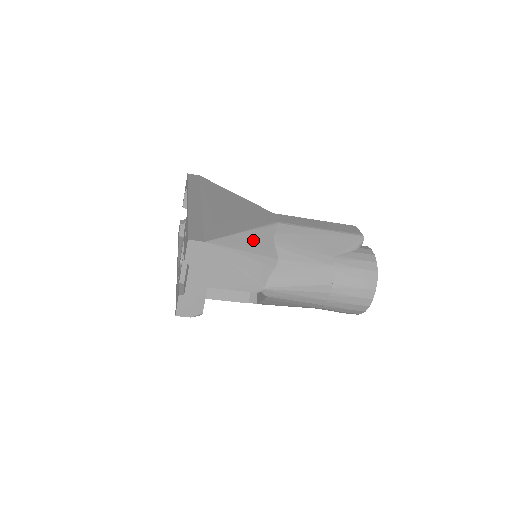
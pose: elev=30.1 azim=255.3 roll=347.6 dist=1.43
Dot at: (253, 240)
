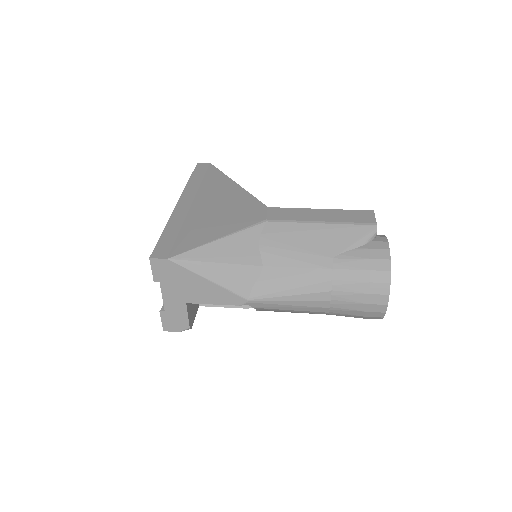
Dot at: (230, 248)
